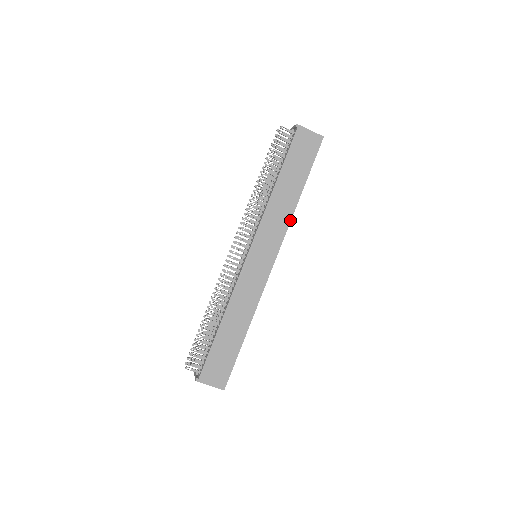
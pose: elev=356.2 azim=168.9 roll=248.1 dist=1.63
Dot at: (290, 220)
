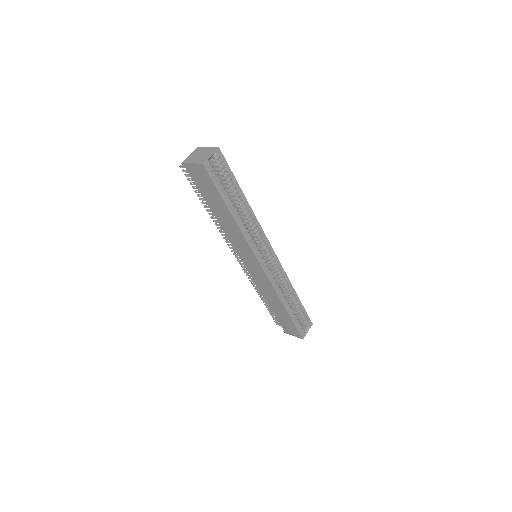
Dot at: (243, 236)
